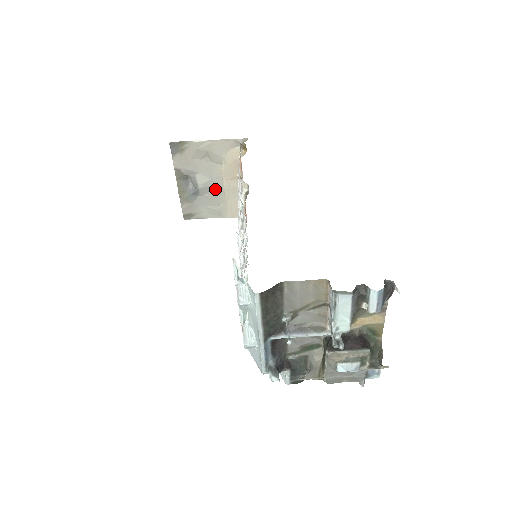
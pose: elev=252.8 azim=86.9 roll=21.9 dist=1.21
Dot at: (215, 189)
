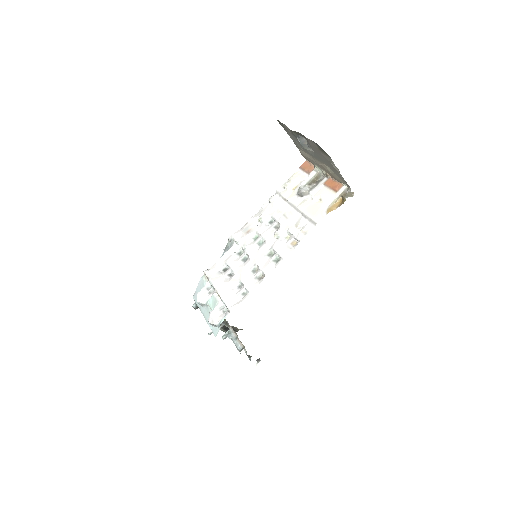
Dot at: occluded
